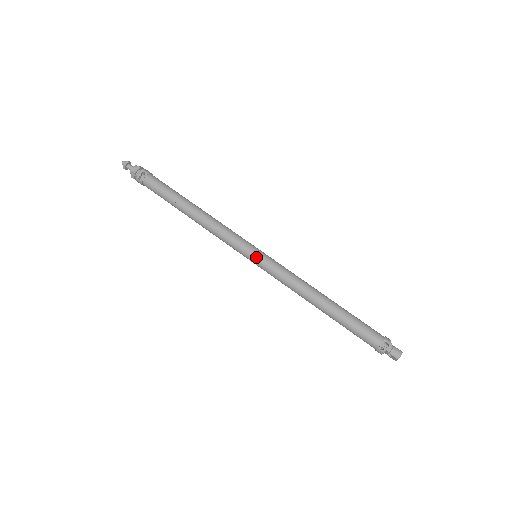
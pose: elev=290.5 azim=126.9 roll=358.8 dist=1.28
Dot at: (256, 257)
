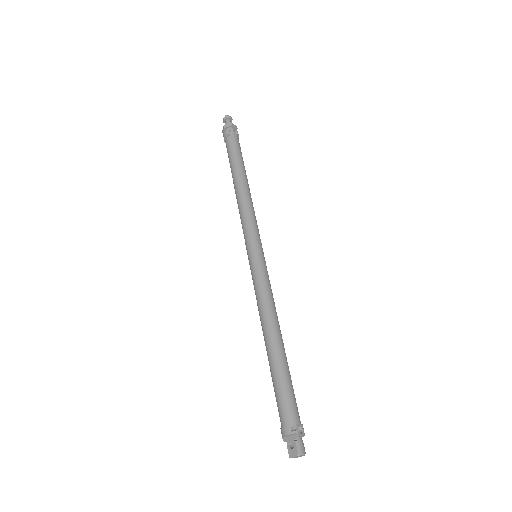
Dot at: (260, 254)
